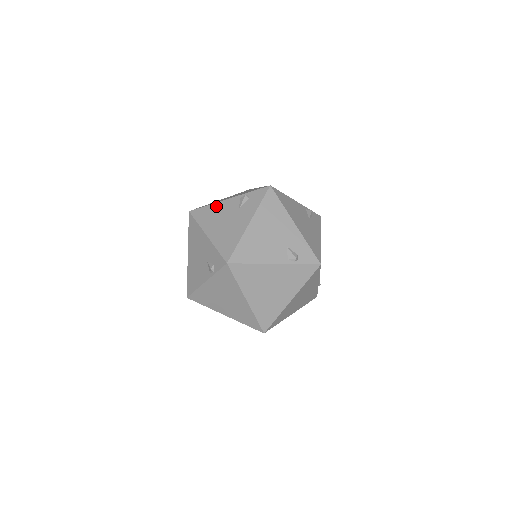
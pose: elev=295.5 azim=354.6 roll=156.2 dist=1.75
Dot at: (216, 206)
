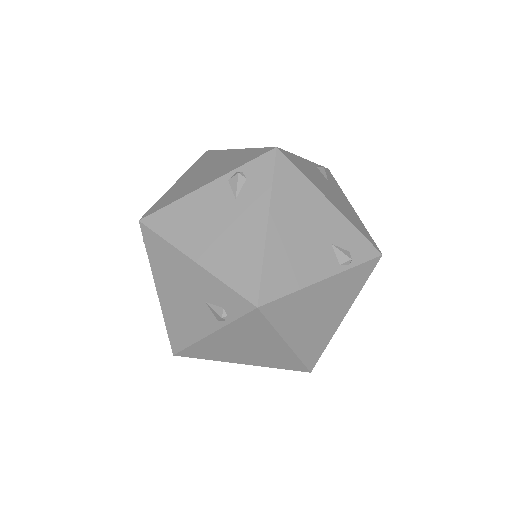
Dot at: (188, 202)
